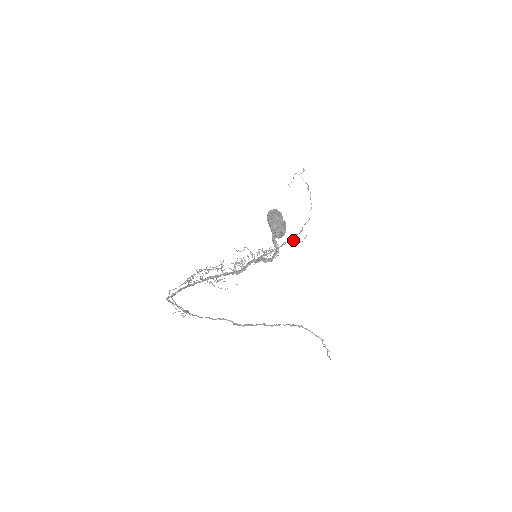
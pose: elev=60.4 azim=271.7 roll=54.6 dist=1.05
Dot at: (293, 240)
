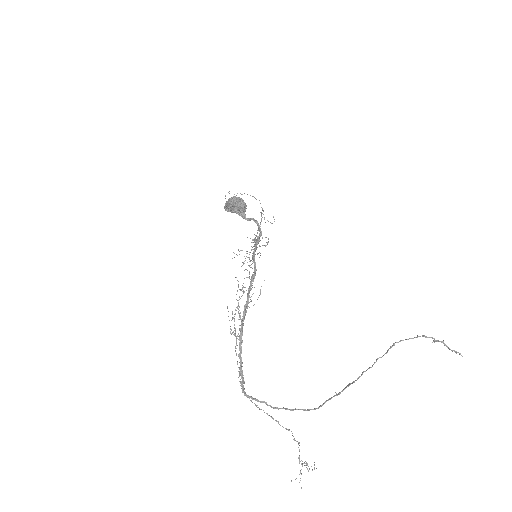
Dot at: occluded
